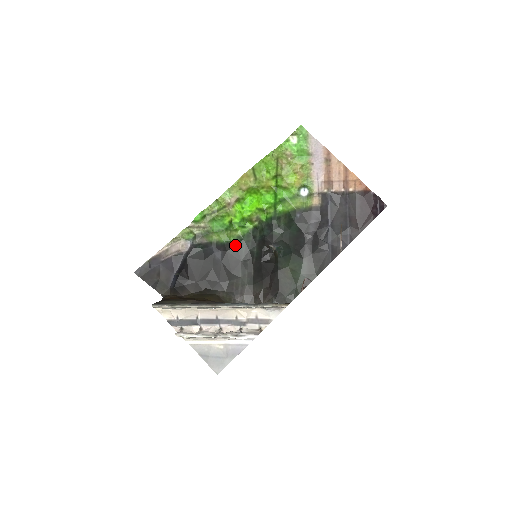
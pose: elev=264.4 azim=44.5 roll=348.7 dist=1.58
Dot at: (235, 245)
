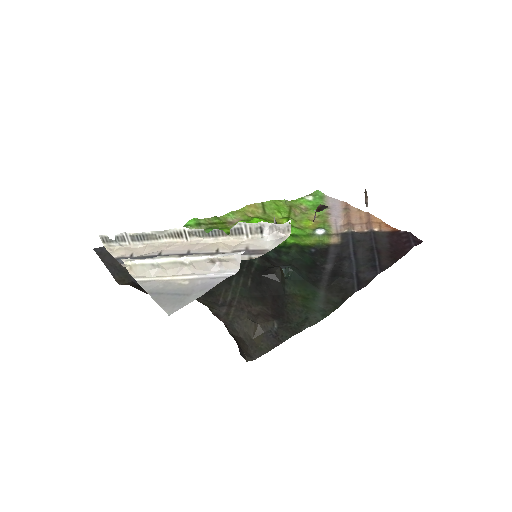
Dot at: occluded
